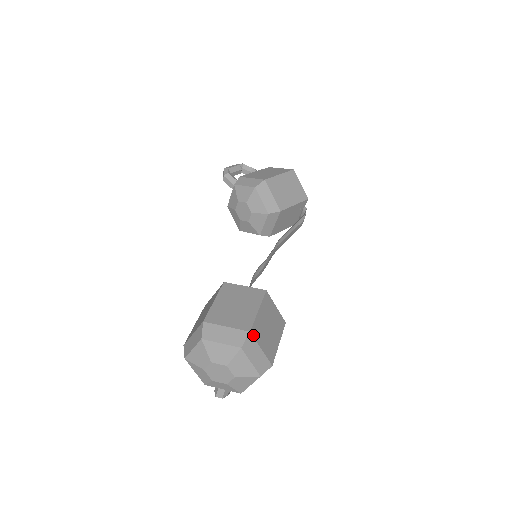
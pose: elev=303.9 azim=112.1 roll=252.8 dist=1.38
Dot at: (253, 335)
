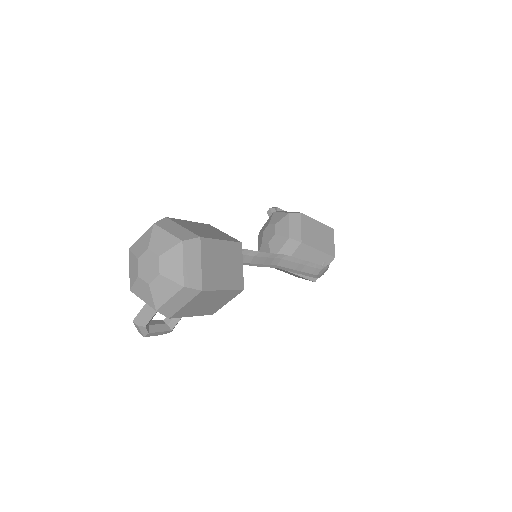
Dot at: (201, 243)
